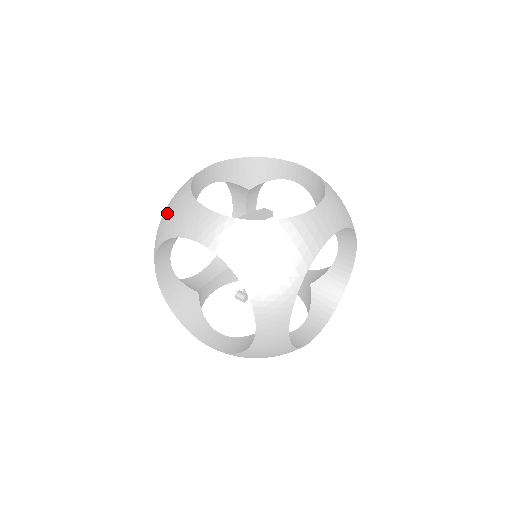
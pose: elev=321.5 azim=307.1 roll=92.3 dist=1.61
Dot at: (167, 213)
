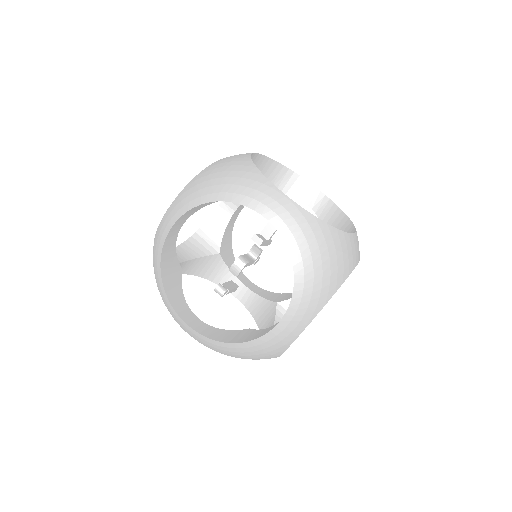
Dot at: (218, 176)
